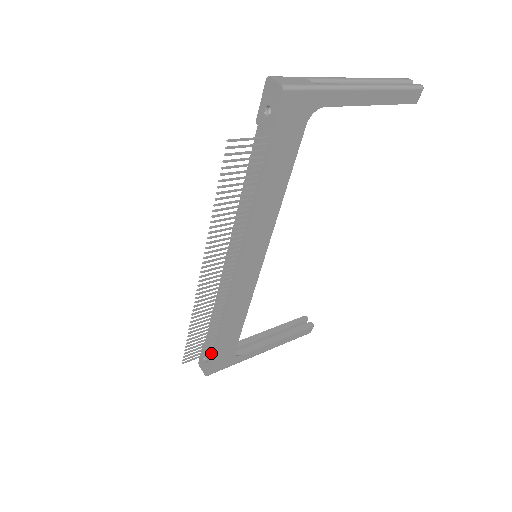
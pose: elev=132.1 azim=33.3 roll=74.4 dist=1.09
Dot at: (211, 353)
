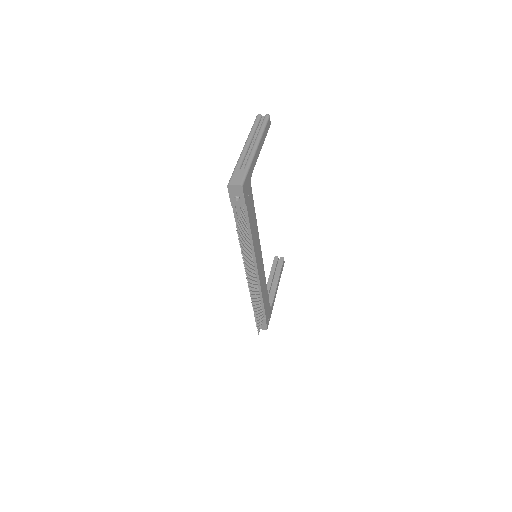
Dot at: (263, 317)
